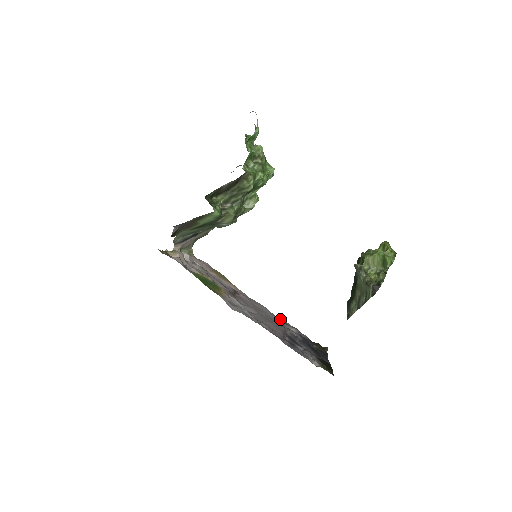
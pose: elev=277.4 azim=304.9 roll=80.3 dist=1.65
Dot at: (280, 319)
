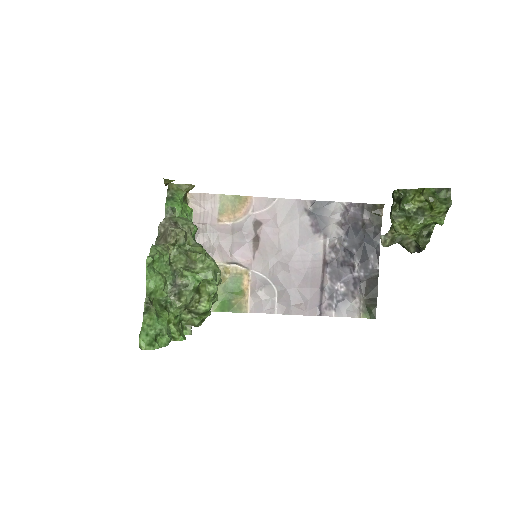
Dot at: (318, 201)
